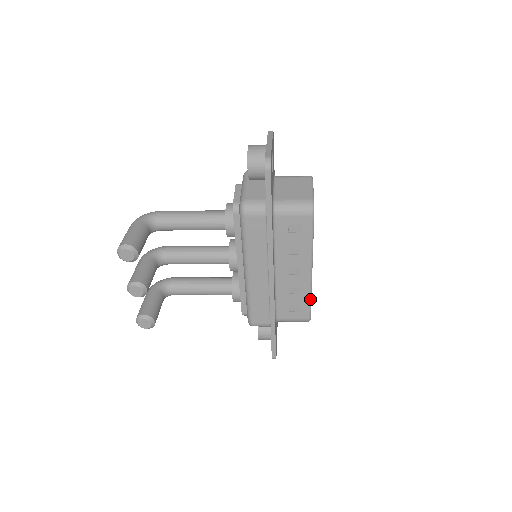
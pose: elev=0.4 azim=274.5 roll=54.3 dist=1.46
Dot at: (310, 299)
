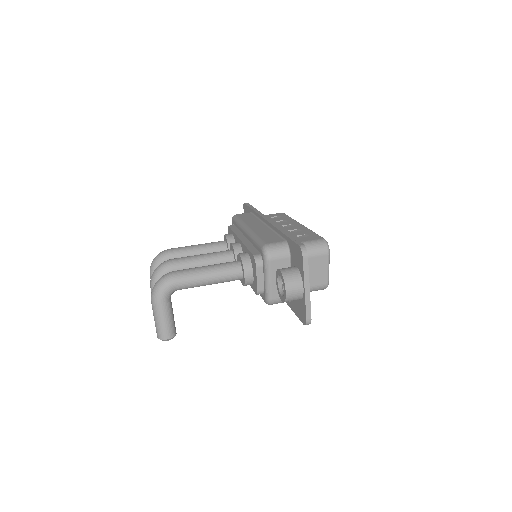
Dot at: occluded
